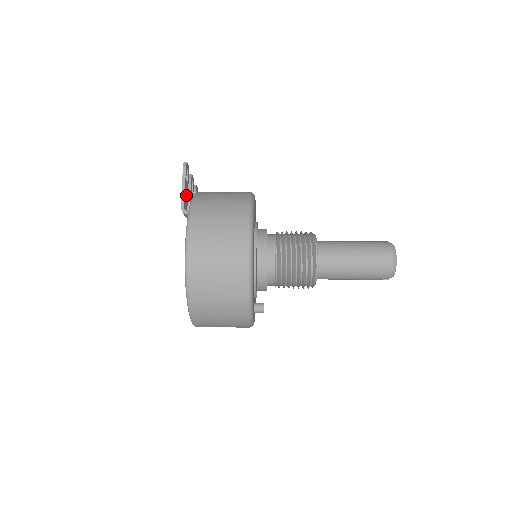
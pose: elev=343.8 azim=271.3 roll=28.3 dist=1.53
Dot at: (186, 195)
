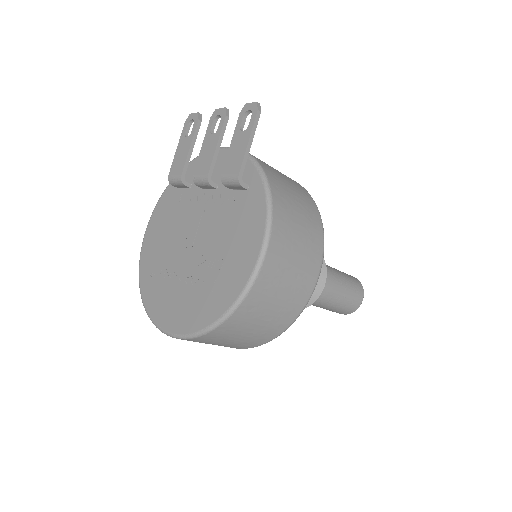
Dot at: (239, 152)
